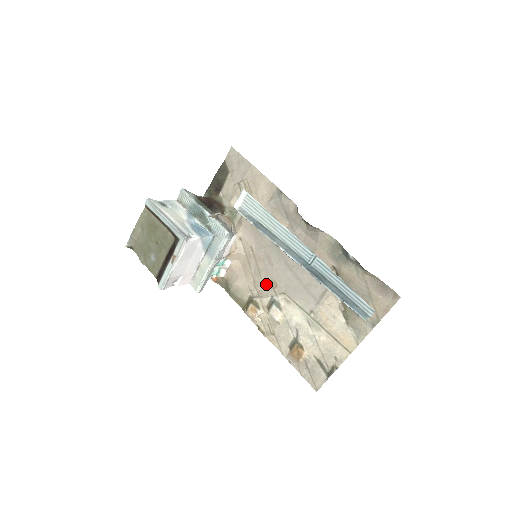
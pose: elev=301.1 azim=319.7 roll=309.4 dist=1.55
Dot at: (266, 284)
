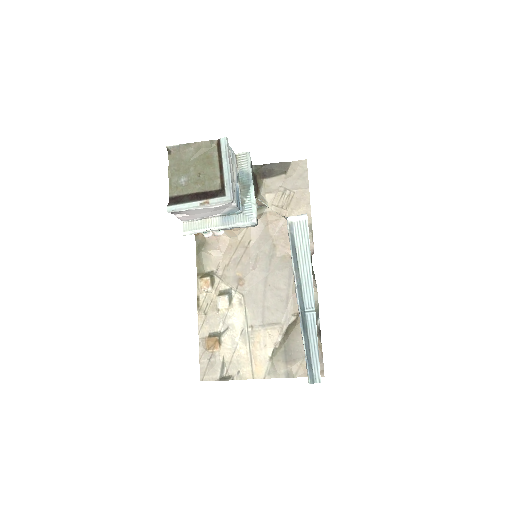
Dot at: (235, 276)
